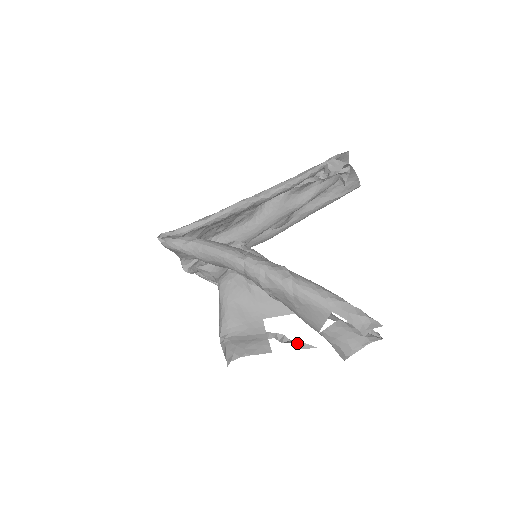
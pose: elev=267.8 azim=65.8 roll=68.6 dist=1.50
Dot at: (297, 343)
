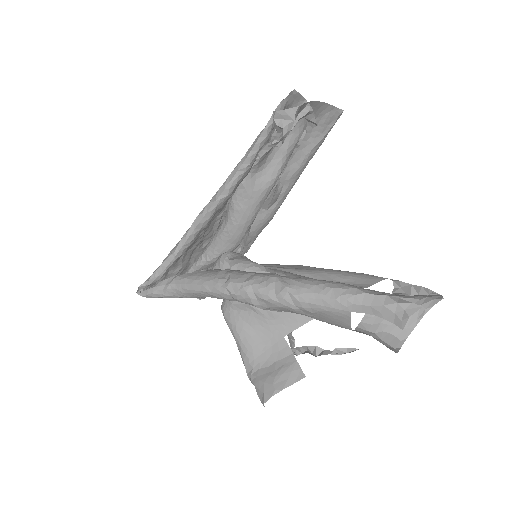
Dot at: (332, 352)
